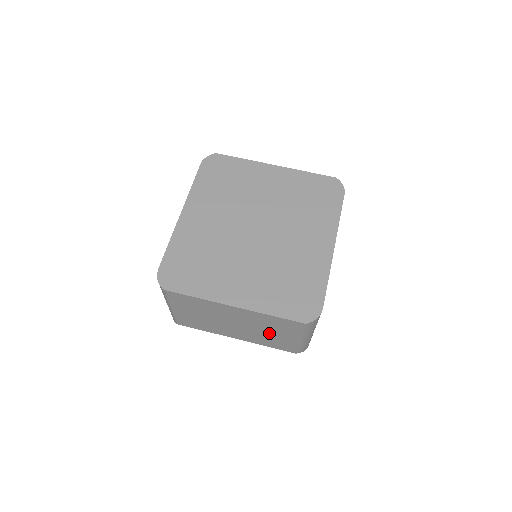
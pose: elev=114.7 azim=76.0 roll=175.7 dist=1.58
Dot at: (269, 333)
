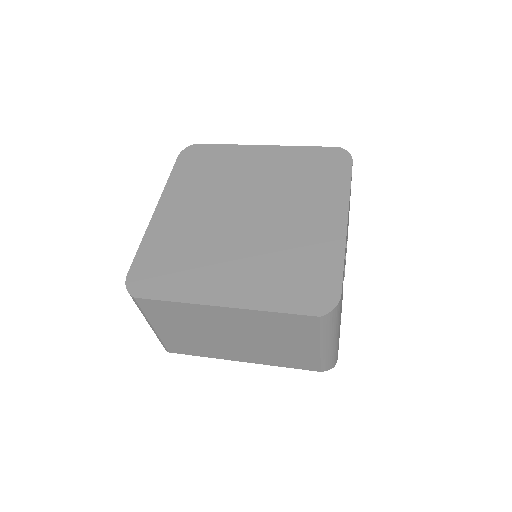
Dot at: (279, 344)
